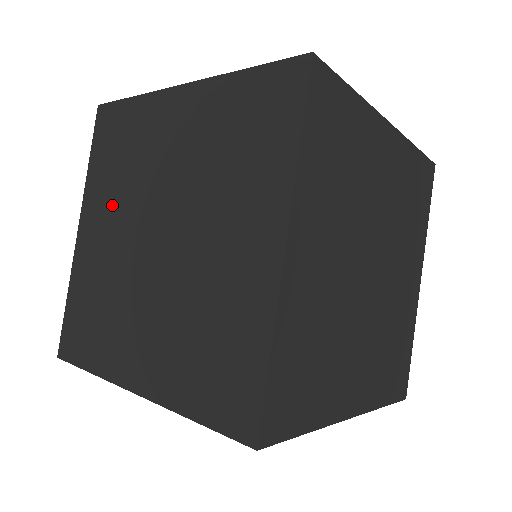
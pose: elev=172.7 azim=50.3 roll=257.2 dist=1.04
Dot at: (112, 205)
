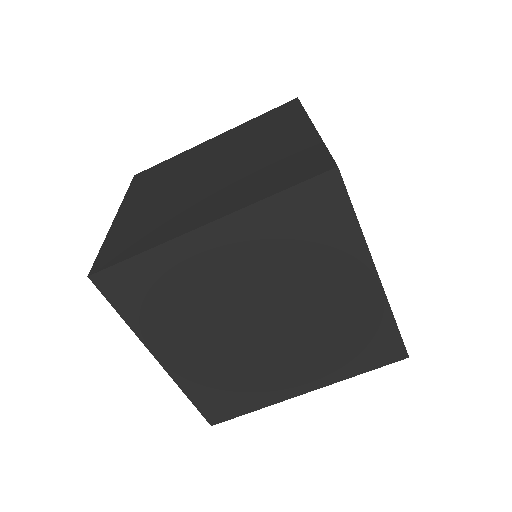
Dot at: occluded
